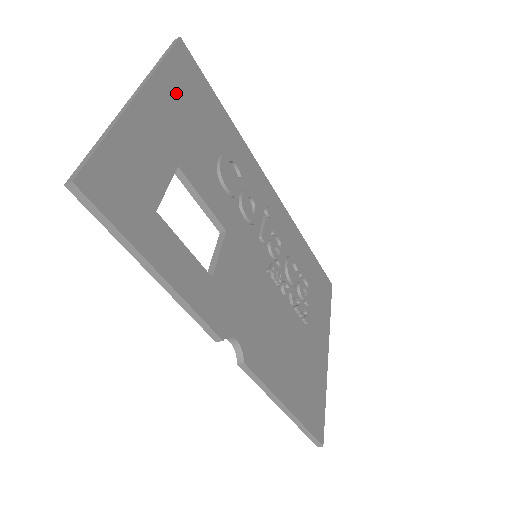
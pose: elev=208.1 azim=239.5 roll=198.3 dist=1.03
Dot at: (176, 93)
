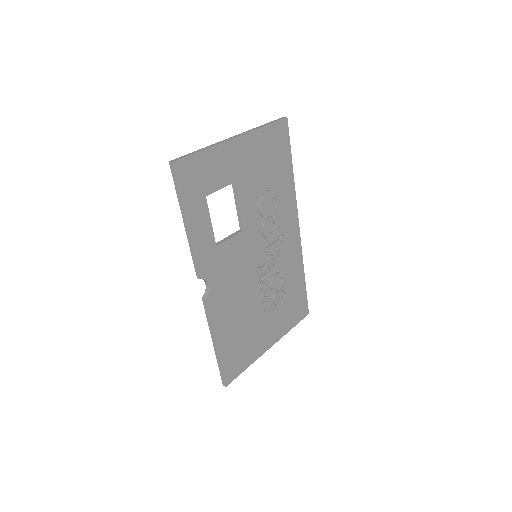
Dot at: (261, 146)
